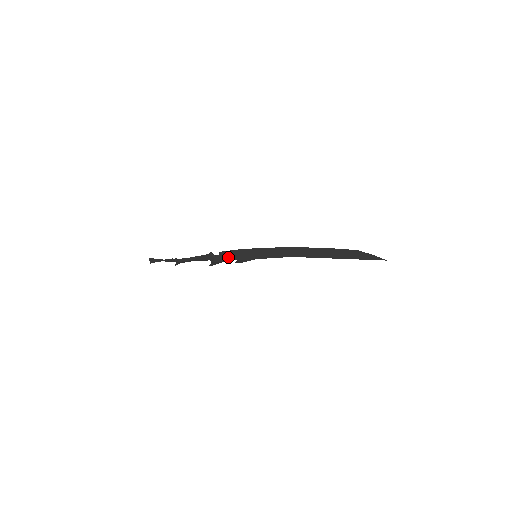
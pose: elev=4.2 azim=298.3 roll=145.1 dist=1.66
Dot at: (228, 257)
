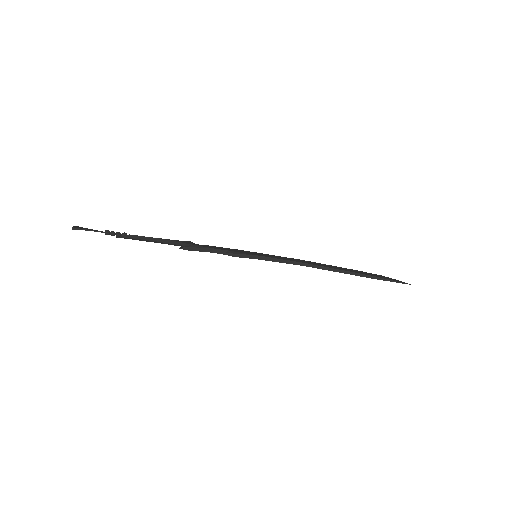
Dot at: (216, 248)
